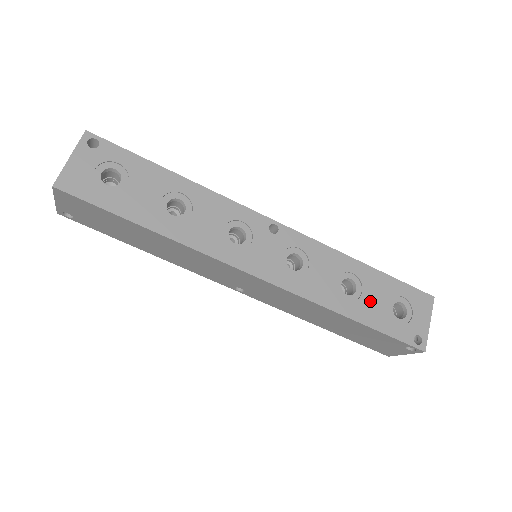
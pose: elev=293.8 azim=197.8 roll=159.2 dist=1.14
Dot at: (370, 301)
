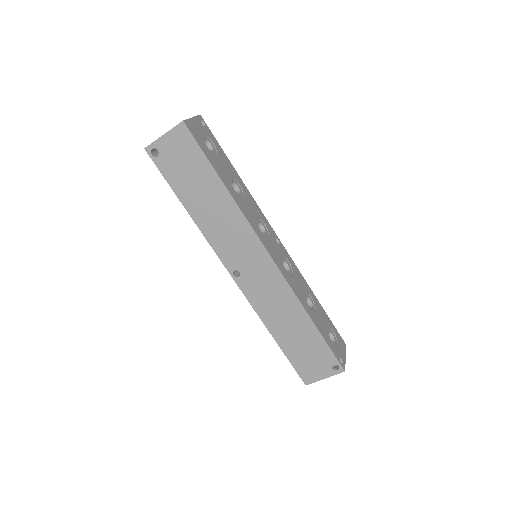
Dot at: (320, 319)
